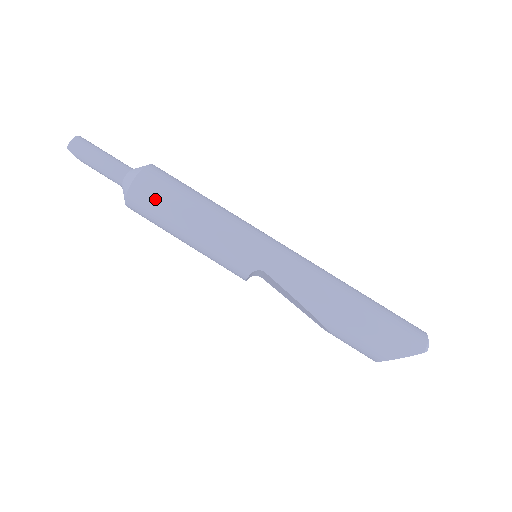
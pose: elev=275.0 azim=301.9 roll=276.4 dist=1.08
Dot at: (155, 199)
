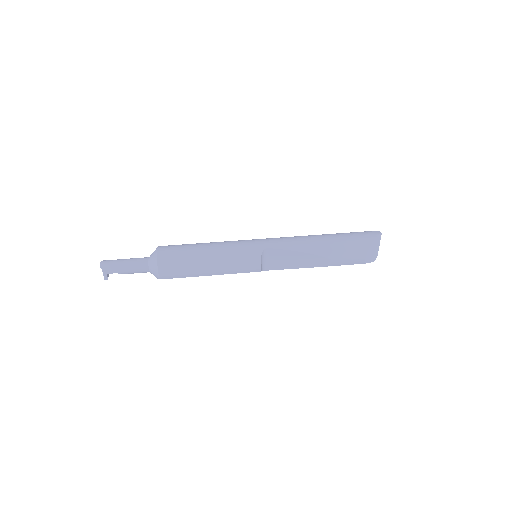
Dot at: (177, 252)
